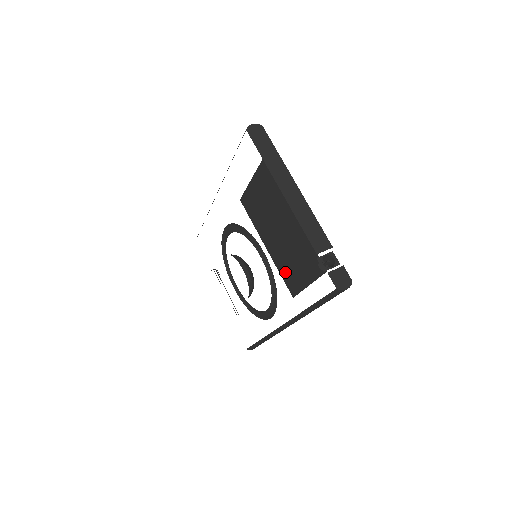
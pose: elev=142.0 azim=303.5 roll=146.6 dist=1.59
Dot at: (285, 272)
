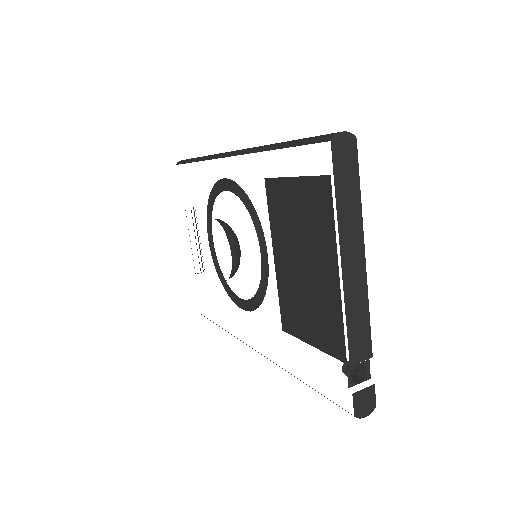
Dot at: (287, 303)
